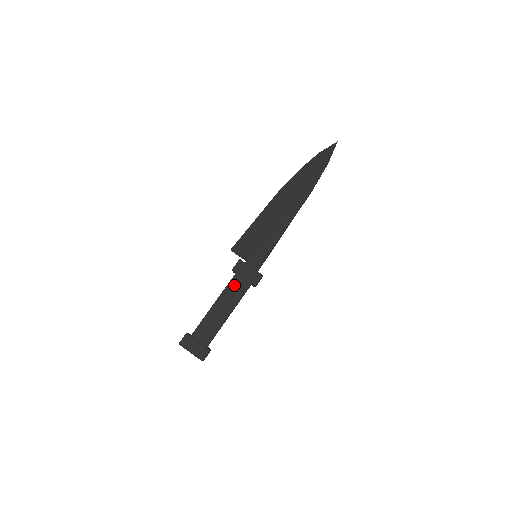
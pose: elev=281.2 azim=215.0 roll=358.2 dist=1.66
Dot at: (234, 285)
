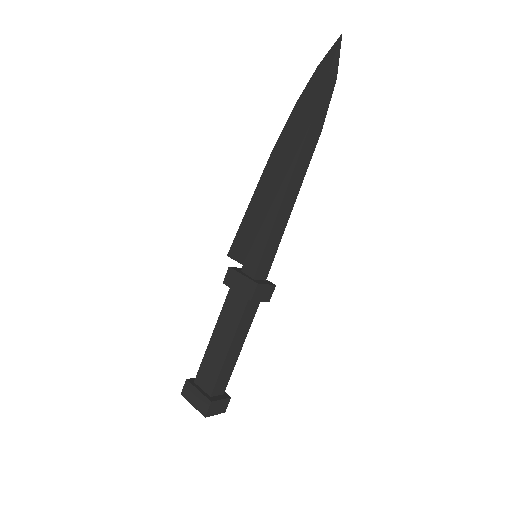
Dot at: (230, 305)
